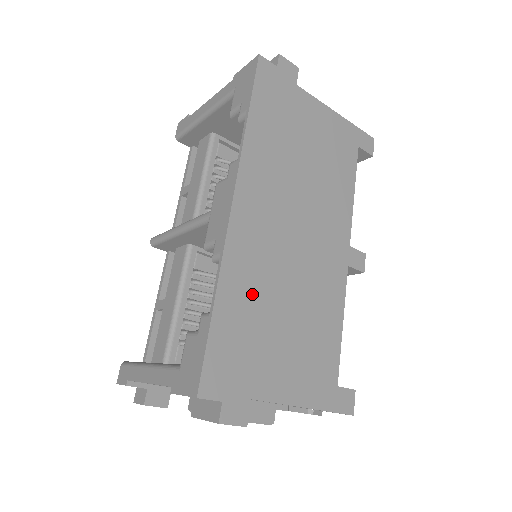
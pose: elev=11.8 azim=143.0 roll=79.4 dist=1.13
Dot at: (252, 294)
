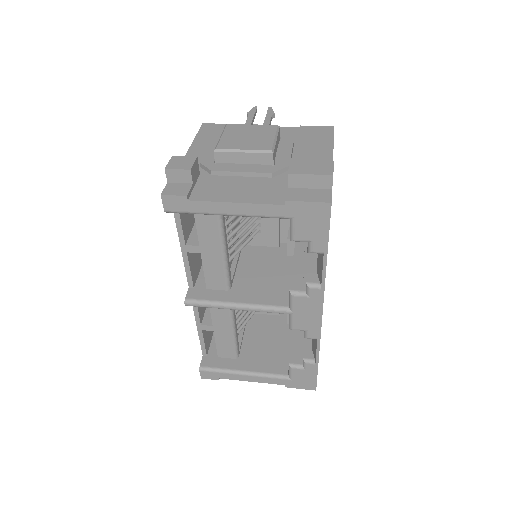
Dot at: occluded
